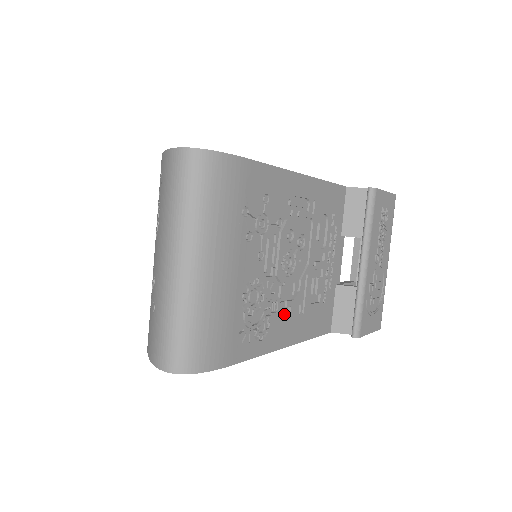
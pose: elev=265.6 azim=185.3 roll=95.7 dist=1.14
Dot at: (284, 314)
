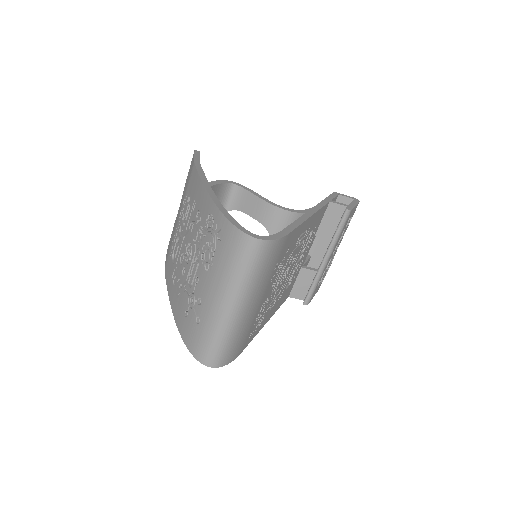
Dot at: occluded
